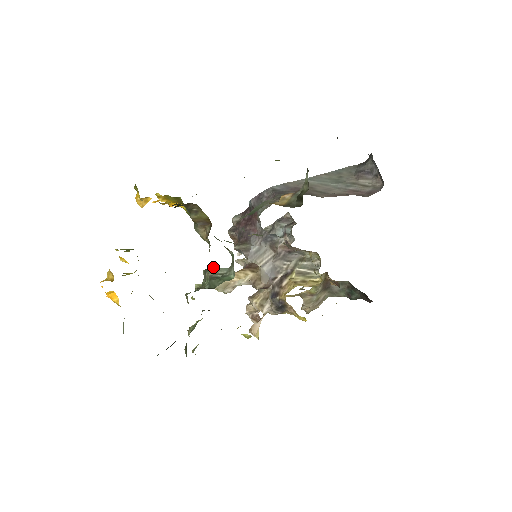
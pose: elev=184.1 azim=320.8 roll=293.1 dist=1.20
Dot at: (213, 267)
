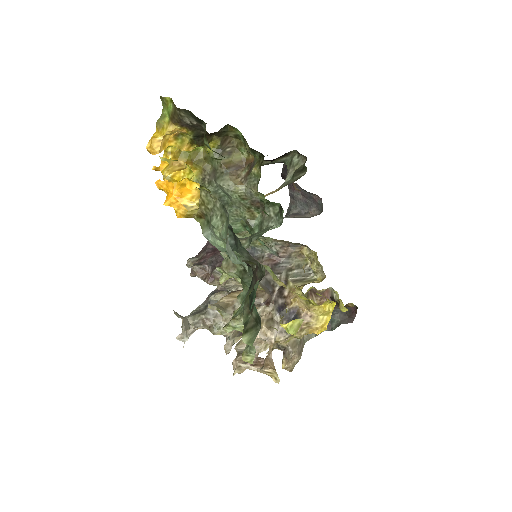
Dot at: occluded
